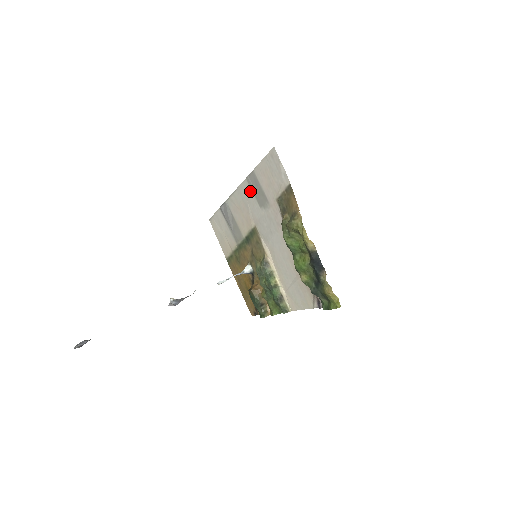
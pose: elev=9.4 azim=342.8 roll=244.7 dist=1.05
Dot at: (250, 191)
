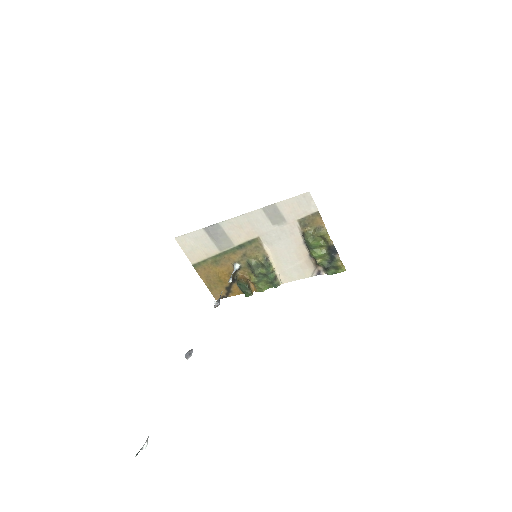
Dot at: (263, 216)
